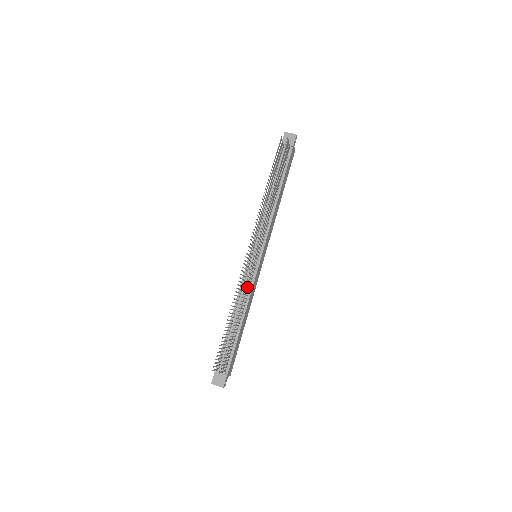
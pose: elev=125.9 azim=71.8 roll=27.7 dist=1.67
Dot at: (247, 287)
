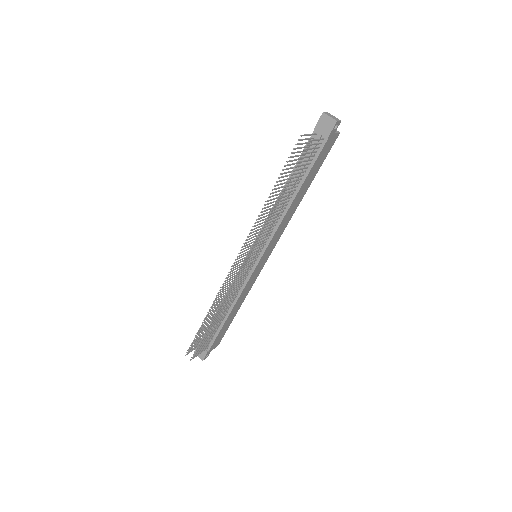
Dot at: occluded
